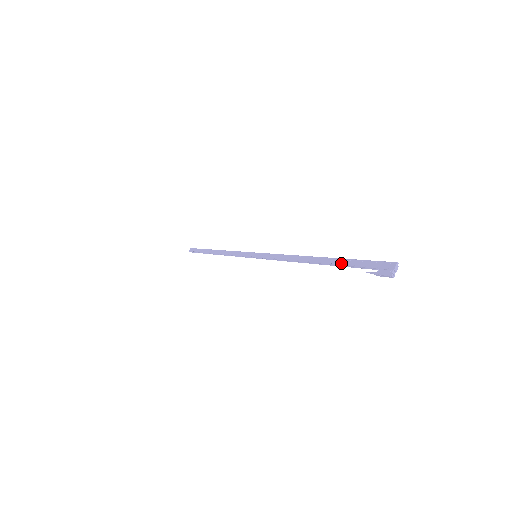
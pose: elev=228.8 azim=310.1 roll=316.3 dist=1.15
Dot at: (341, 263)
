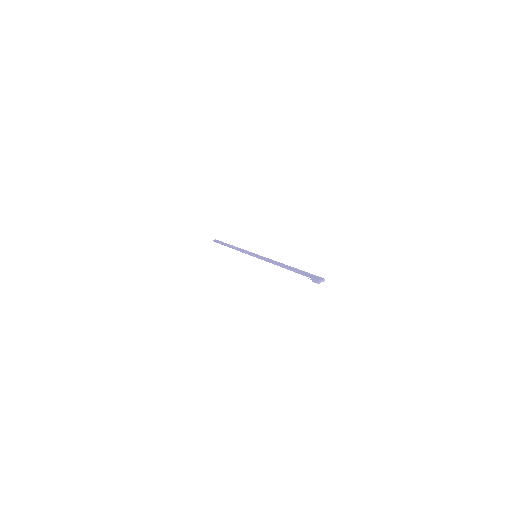
Dot at: (299, 271)
